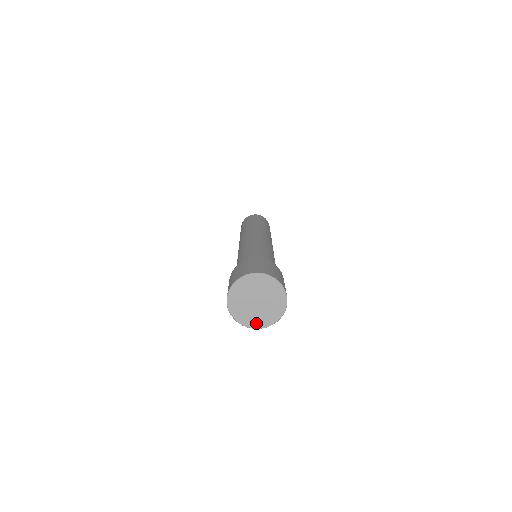
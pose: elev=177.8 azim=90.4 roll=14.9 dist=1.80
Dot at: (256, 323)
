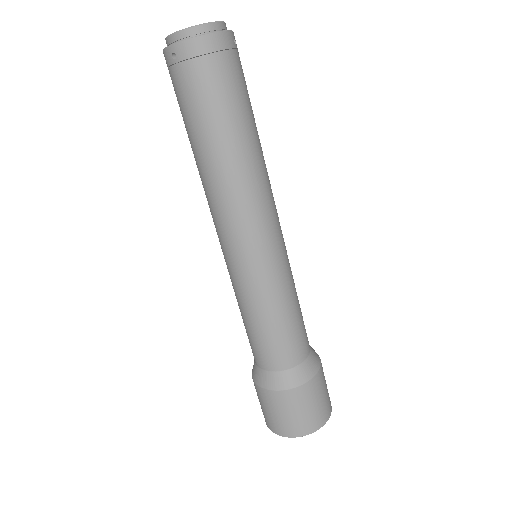
Dot at: occluded
